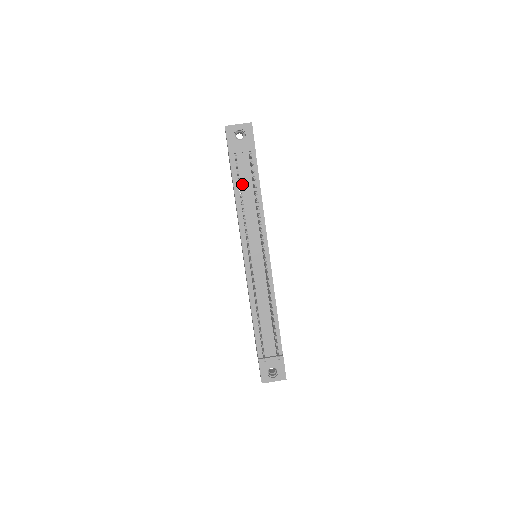
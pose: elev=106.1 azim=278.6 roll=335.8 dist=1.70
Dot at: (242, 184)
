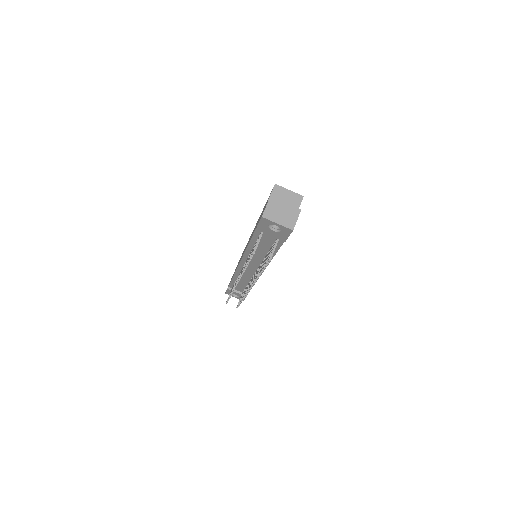
Dot at: (260, 243)
